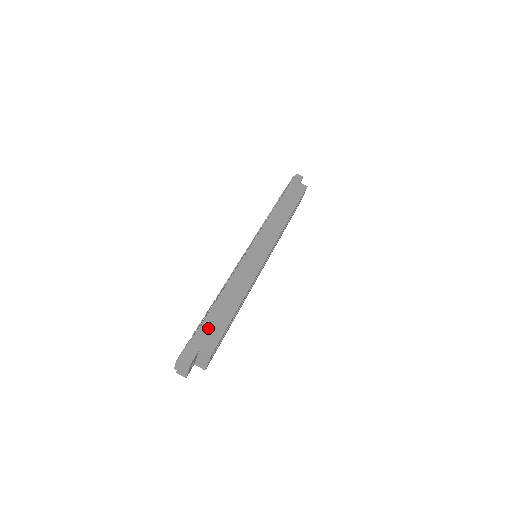
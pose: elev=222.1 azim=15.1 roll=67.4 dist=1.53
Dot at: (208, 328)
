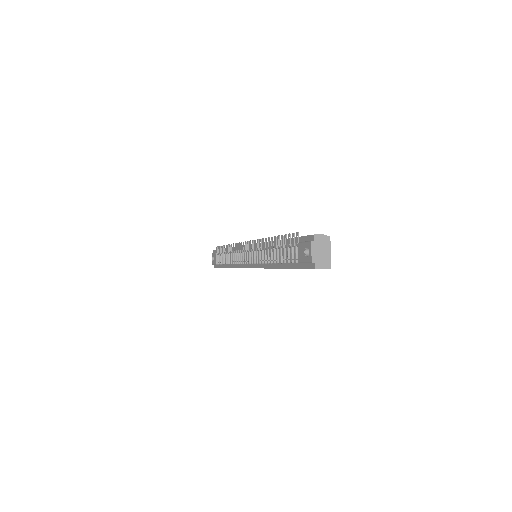
Dot at: occluded
